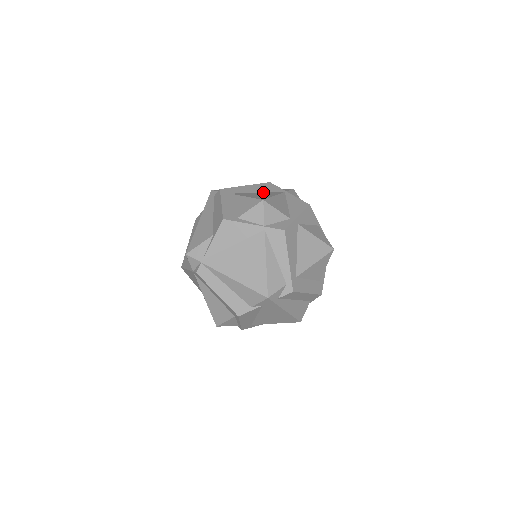
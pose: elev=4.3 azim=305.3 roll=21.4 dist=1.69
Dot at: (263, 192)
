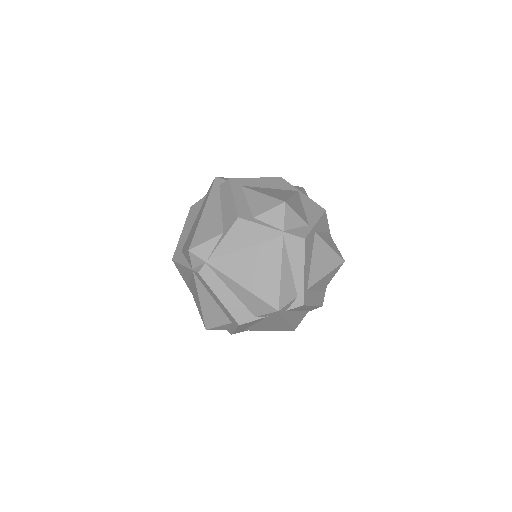
Dot at: (276, 188)
